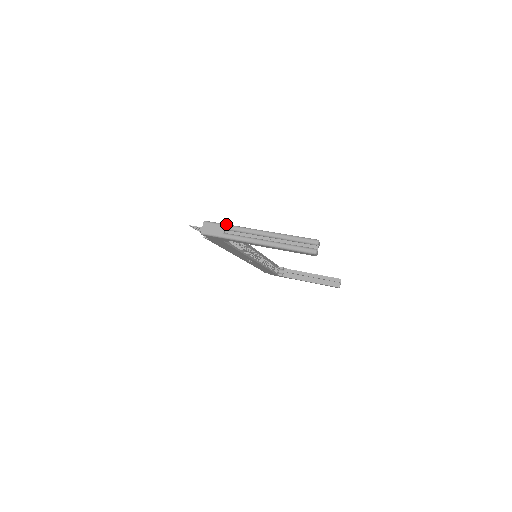
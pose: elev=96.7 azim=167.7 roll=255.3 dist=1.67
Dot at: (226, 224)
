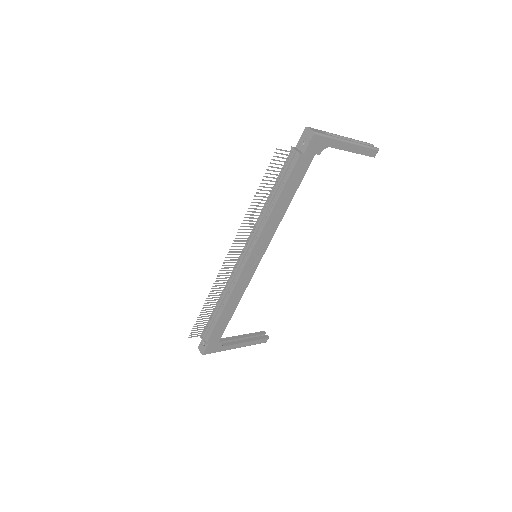
Dot at: occluded
